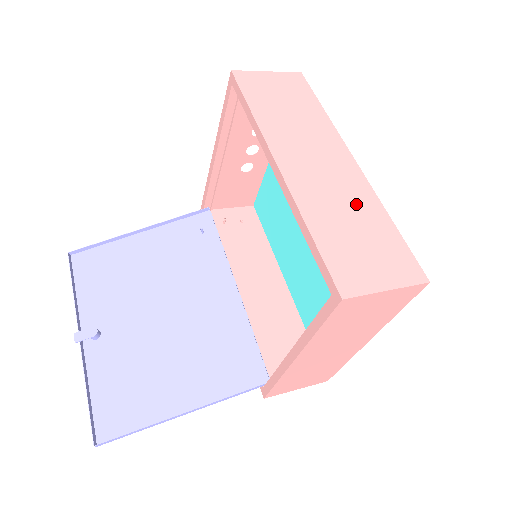
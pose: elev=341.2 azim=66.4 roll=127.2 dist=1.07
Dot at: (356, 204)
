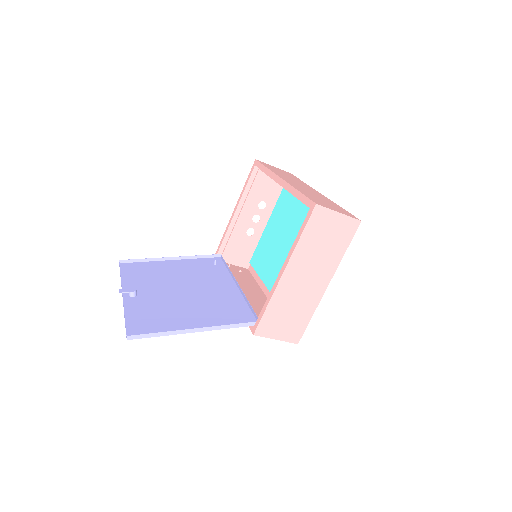
Dot at: (322, 198)
